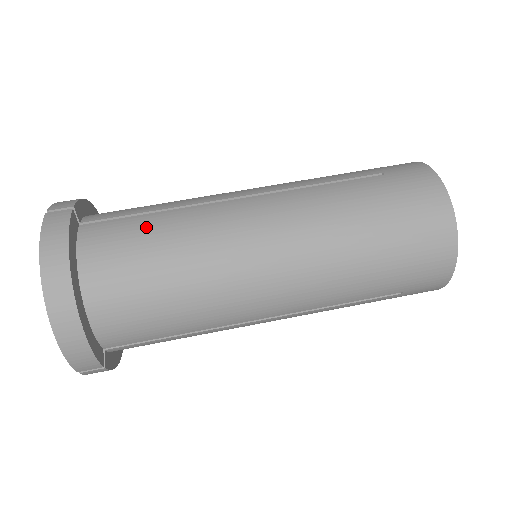
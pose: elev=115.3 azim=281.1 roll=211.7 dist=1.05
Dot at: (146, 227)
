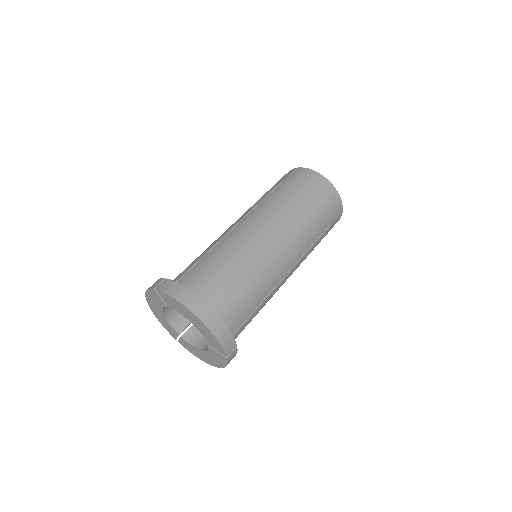
Dot at: (207, 263)
